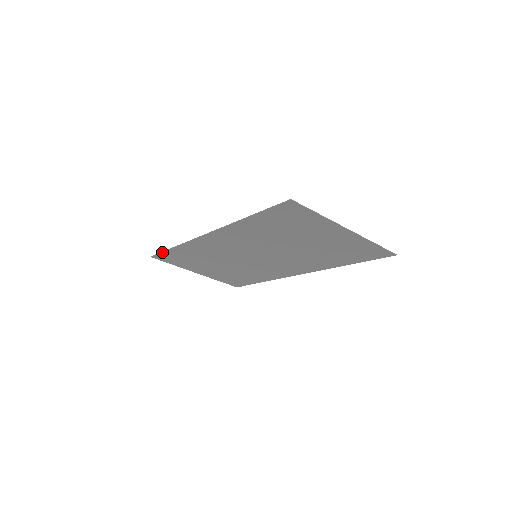
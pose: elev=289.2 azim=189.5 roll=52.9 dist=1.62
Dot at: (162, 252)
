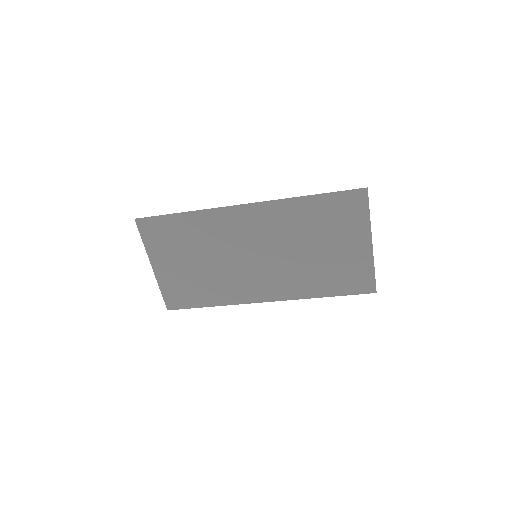
Dot at: (161, 216)
